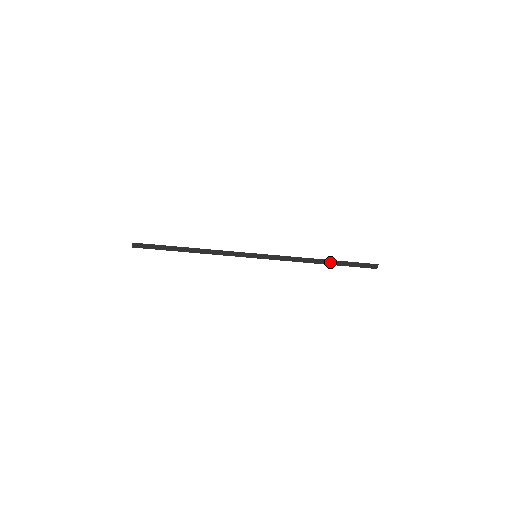
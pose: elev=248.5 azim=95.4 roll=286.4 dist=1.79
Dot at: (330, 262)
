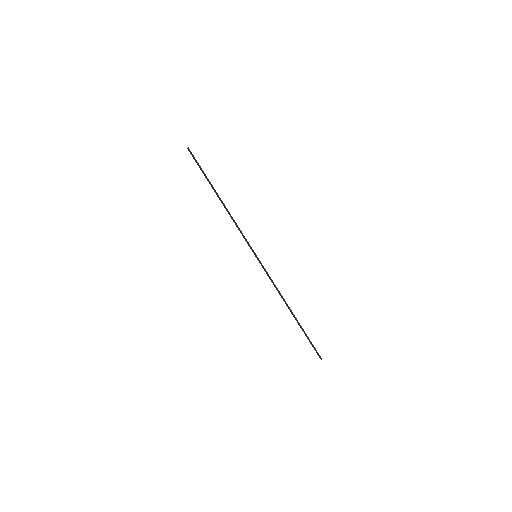
Dot at: (296, 319)
